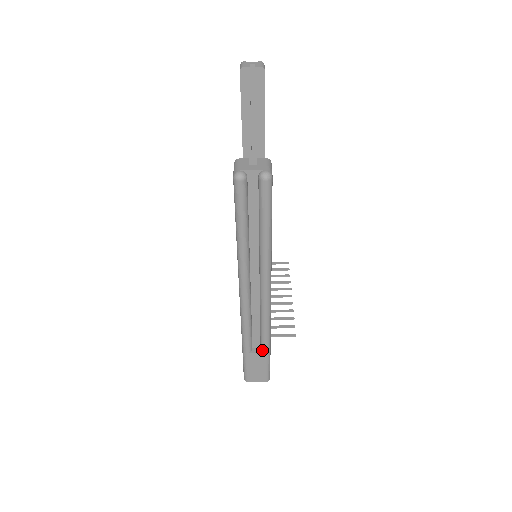
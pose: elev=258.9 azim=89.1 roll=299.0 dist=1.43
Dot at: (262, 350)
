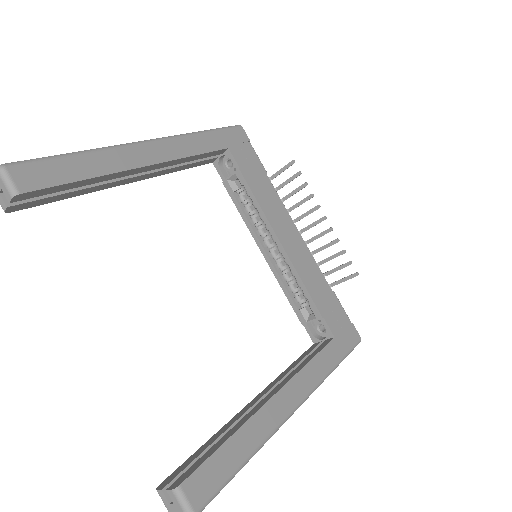
Dot at: occluded
